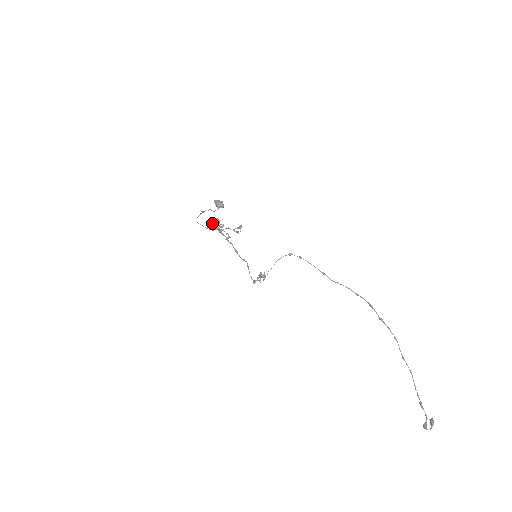
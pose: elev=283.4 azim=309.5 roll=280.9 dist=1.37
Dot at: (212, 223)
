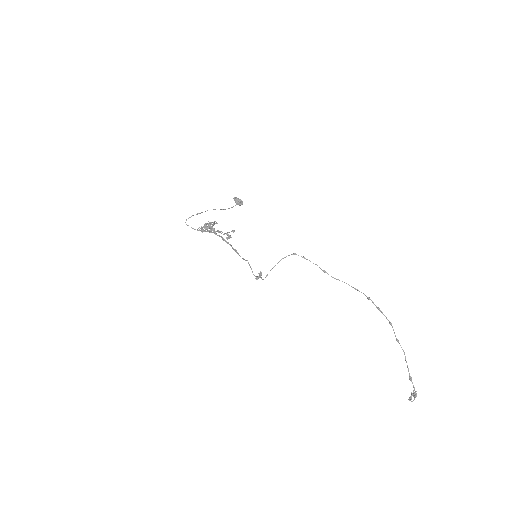
Dot at: occluded
